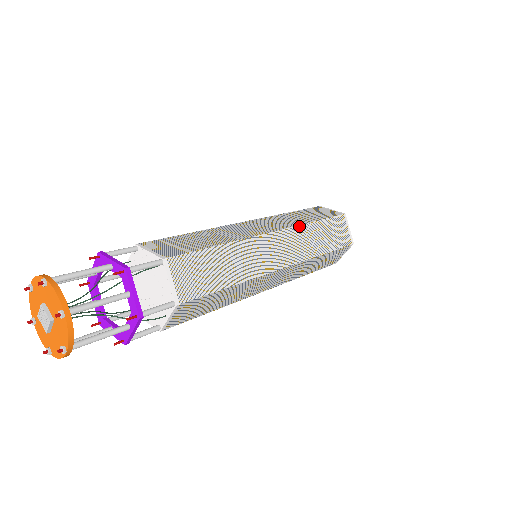
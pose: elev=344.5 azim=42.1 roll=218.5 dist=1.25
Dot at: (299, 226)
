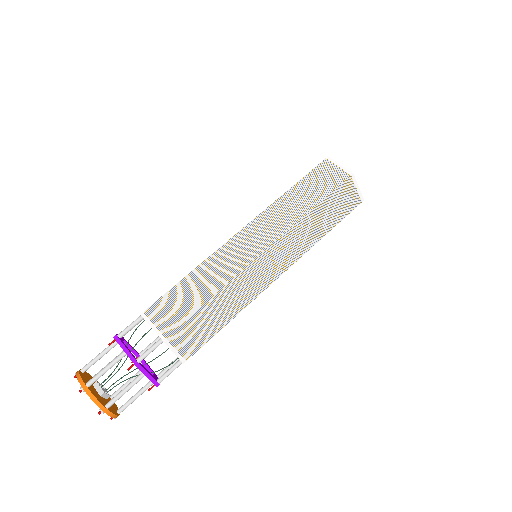
Dot at: occluded
